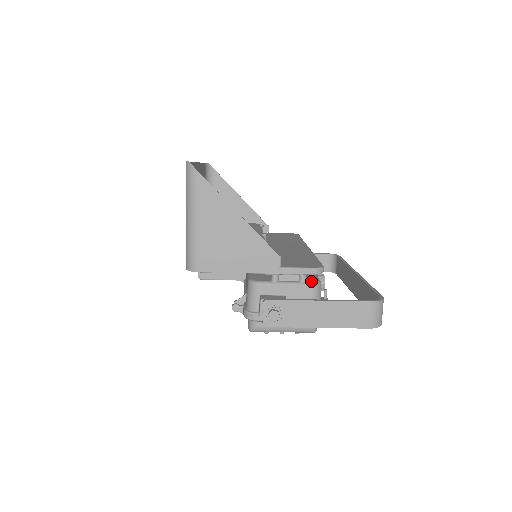
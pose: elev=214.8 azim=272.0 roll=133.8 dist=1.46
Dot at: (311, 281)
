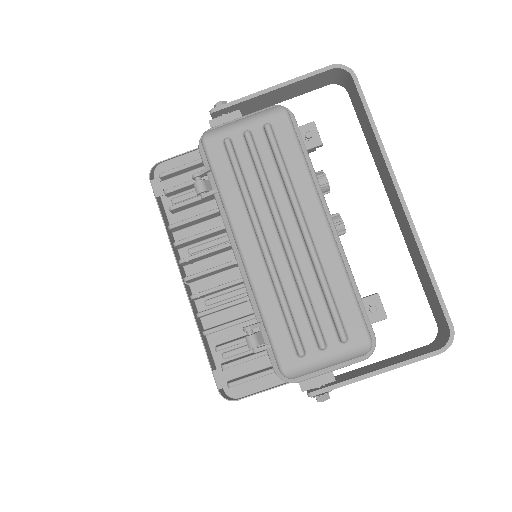
Dot at: occluded
